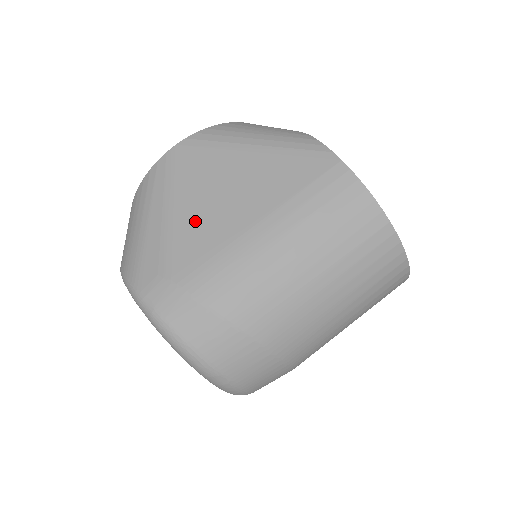
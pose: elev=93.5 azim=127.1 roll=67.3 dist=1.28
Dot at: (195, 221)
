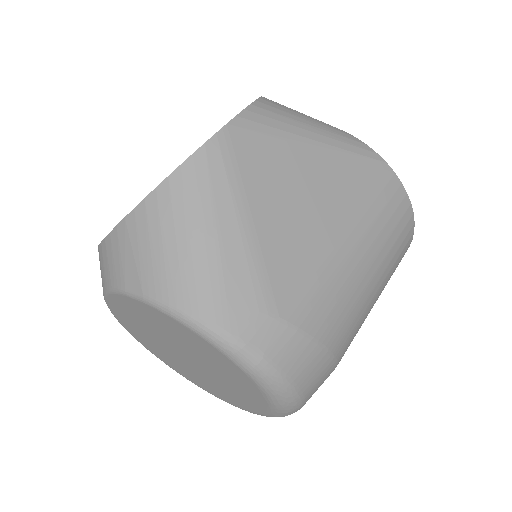
Dot at: (284, 237)
